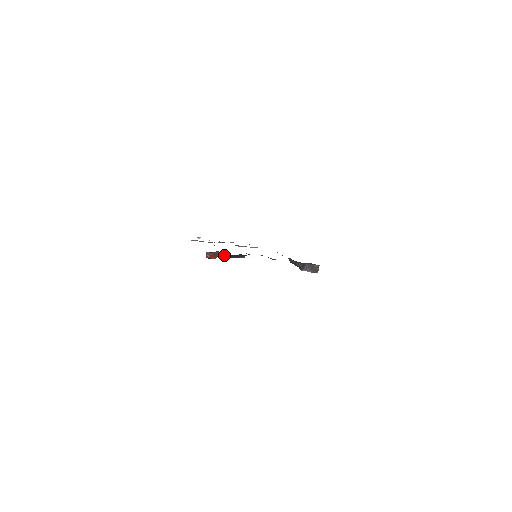
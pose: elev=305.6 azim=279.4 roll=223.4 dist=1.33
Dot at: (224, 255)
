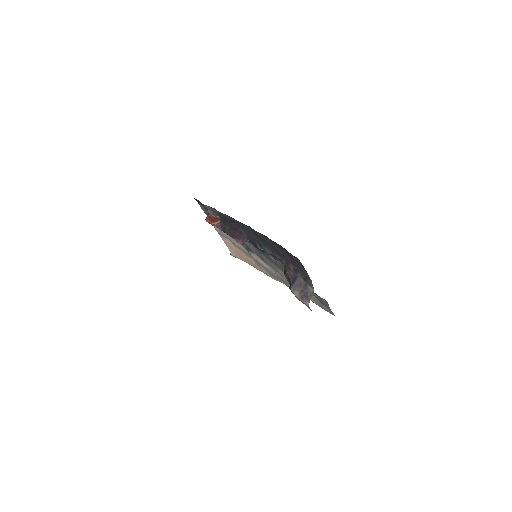
Dot at: (222, 224)
